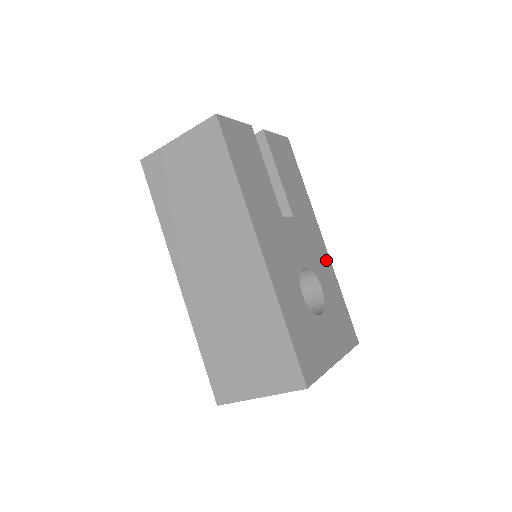
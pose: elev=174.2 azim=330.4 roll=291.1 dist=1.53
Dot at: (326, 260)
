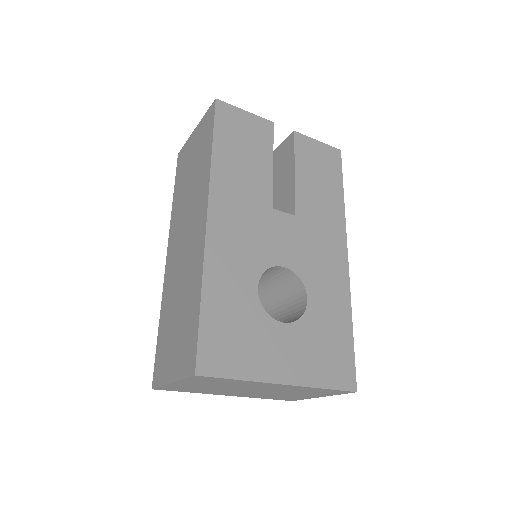
Dot at: (339, 279)
